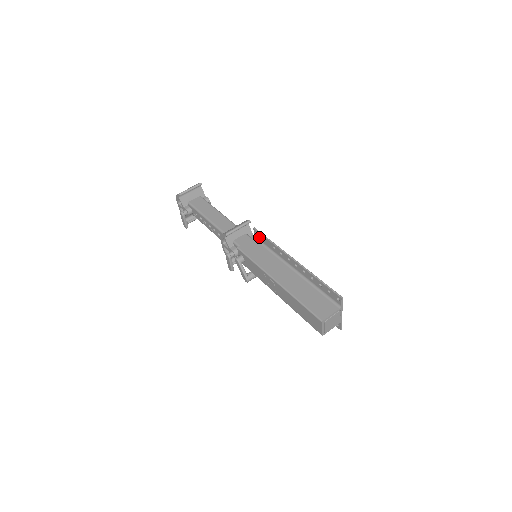
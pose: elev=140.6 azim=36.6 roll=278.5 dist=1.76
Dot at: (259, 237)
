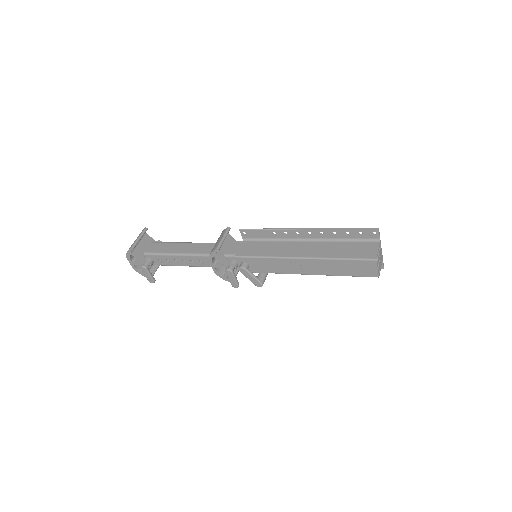
Dot at: (250, 235)
